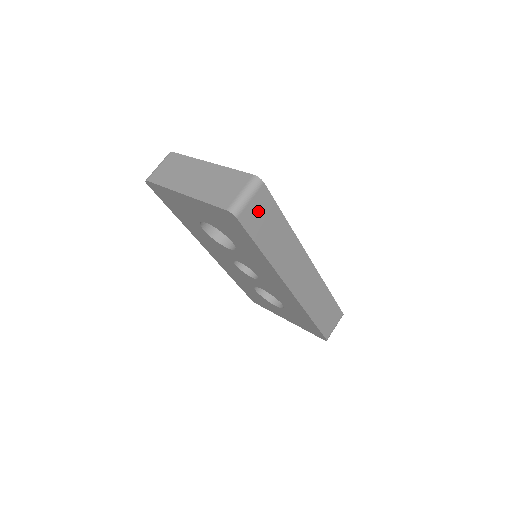
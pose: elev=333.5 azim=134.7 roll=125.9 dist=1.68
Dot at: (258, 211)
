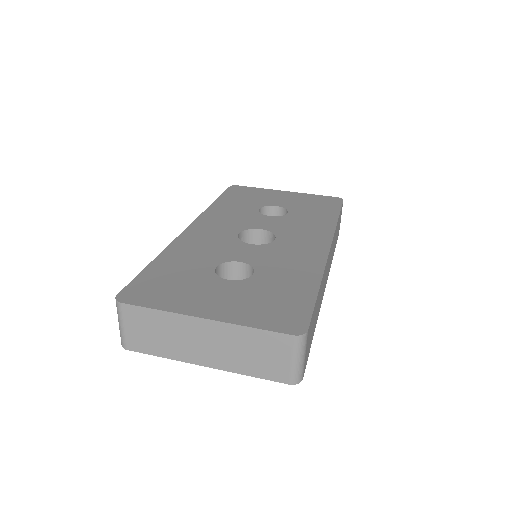
Dot at: (309, 341)
